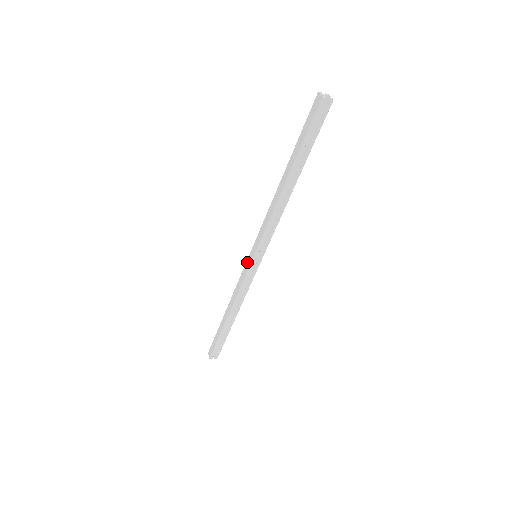
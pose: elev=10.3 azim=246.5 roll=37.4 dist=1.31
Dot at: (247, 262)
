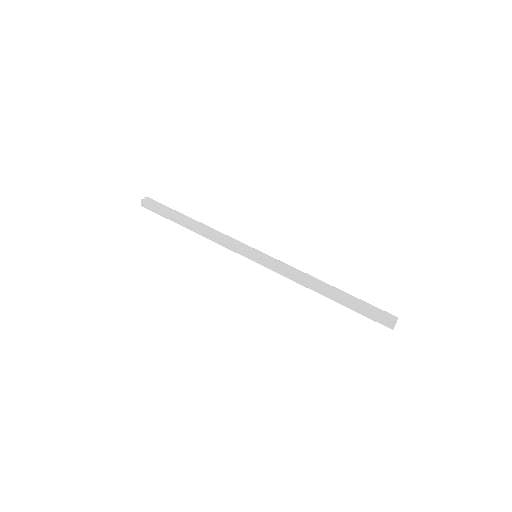
Dot at: (245, 253)
